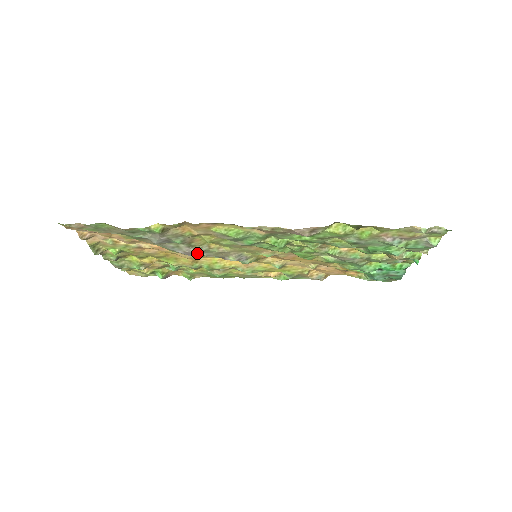
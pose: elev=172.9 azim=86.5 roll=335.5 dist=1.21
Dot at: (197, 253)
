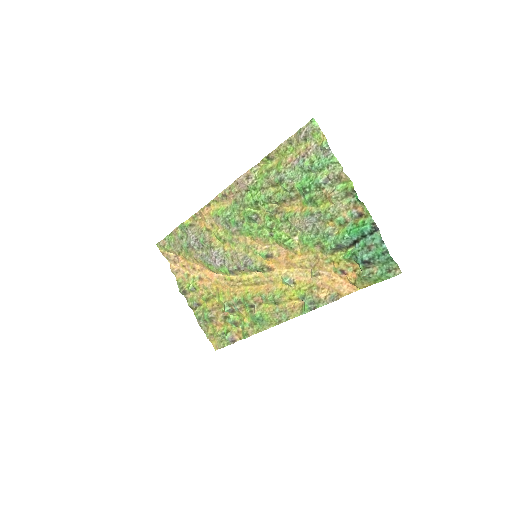
Dot at: (219, 260)
